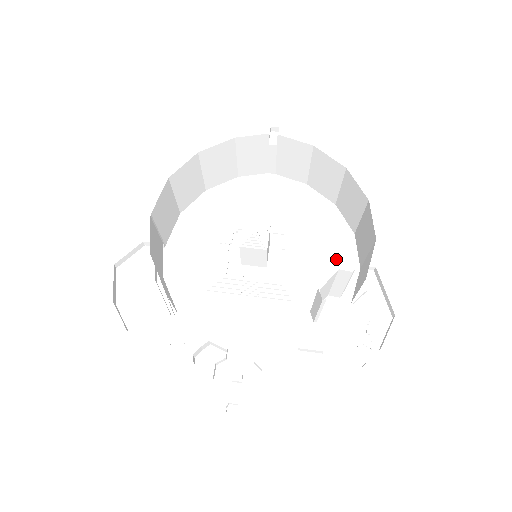
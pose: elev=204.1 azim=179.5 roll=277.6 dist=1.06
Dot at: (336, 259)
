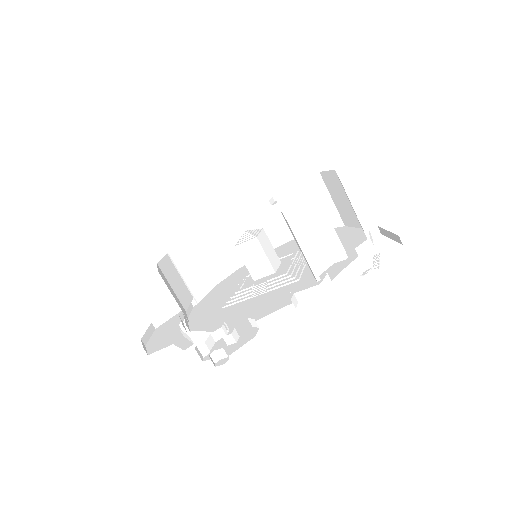
Dot at: (343, 245)
